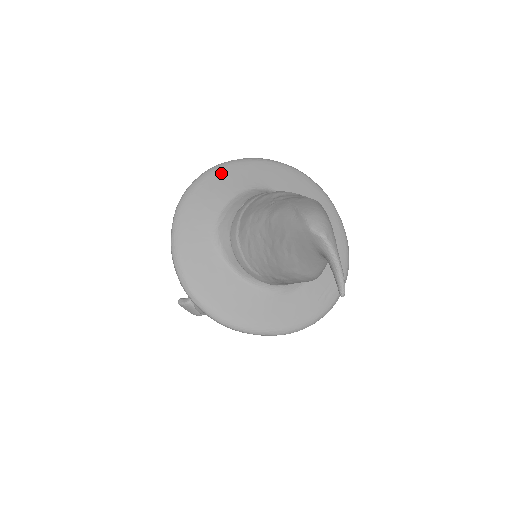
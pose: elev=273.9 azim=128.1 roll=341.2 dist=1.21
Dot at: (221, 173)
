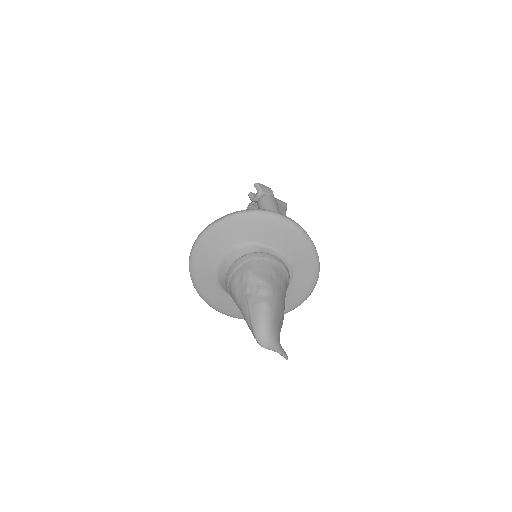
Dot at: (209, 239)
